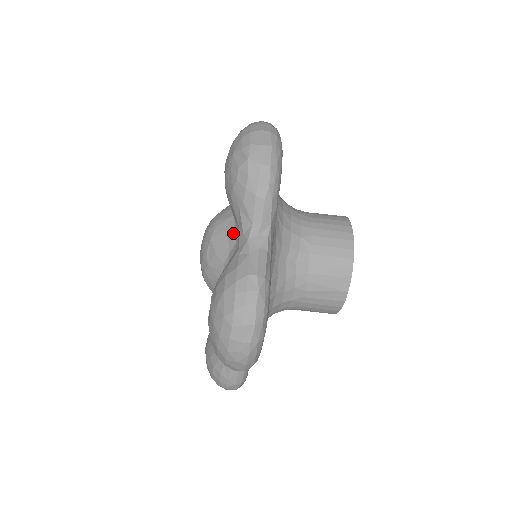
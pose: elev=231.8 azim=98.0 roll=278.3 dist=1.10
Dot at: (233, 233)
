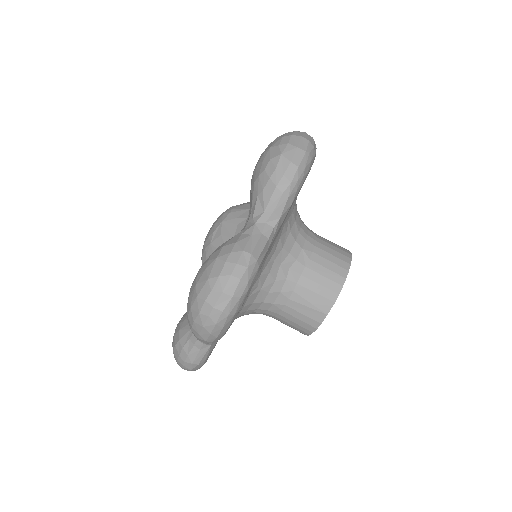
Dot at: (244, 222)
